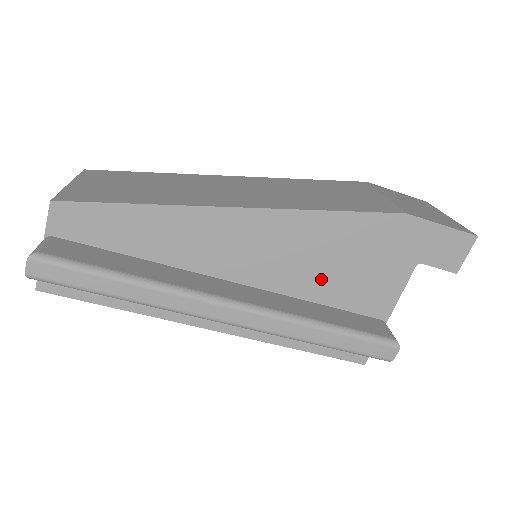
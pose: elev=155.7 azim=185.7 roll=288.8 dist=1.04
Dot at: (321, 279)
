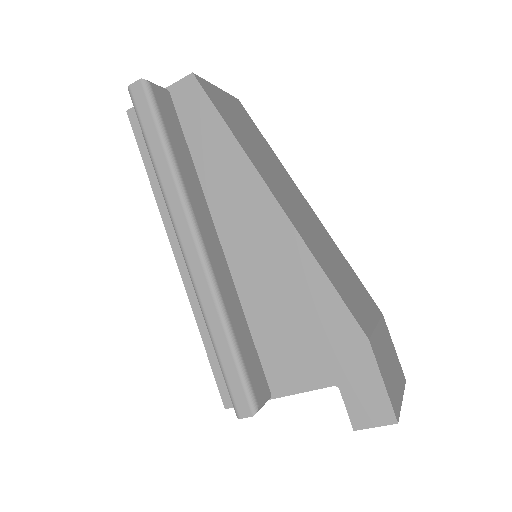
Dot at: (268, 311)
